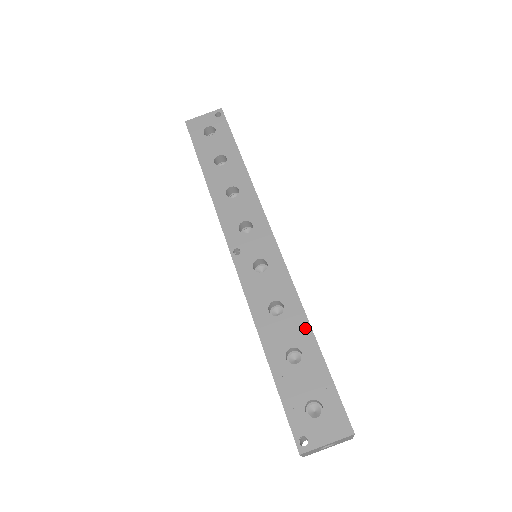
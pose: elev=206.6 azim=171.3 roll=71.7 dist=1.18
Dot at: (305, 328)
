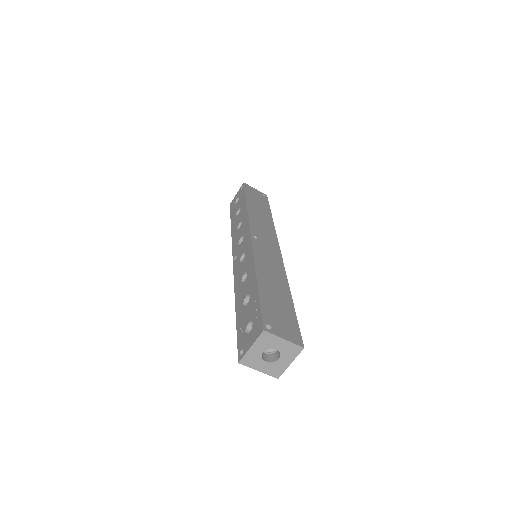
Dot at: (253, 279)
